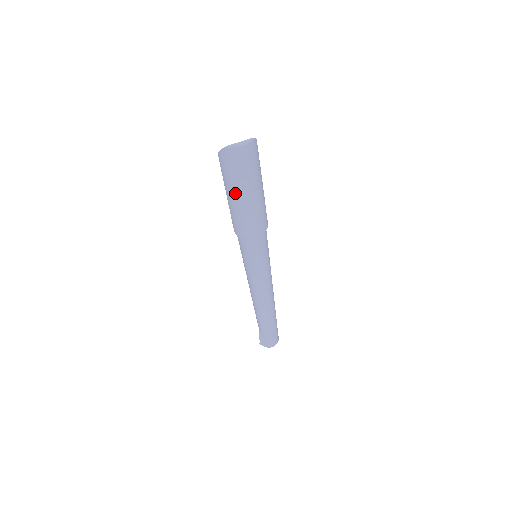
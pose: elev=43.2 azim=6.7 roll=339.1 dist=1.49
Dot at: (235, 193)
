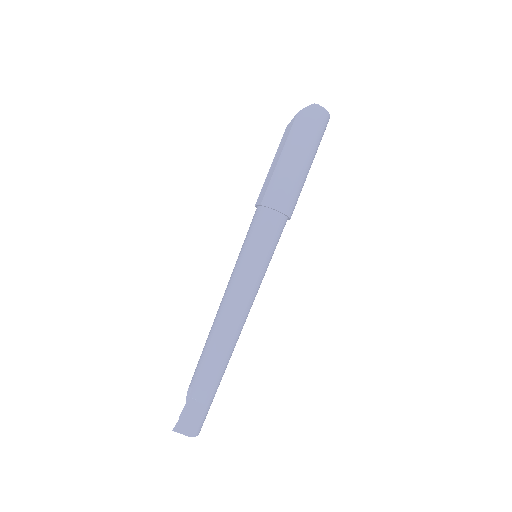
Dot at: (297, 151)
